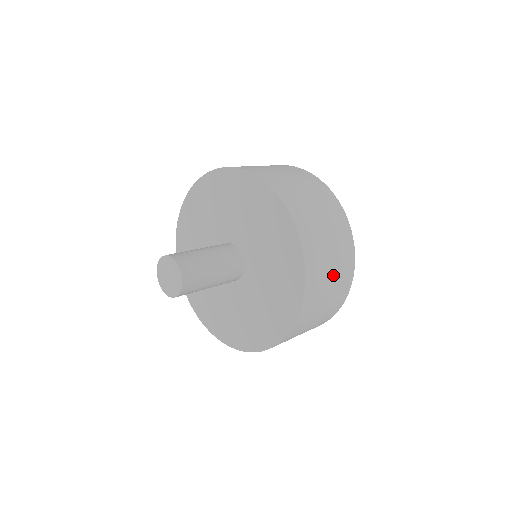
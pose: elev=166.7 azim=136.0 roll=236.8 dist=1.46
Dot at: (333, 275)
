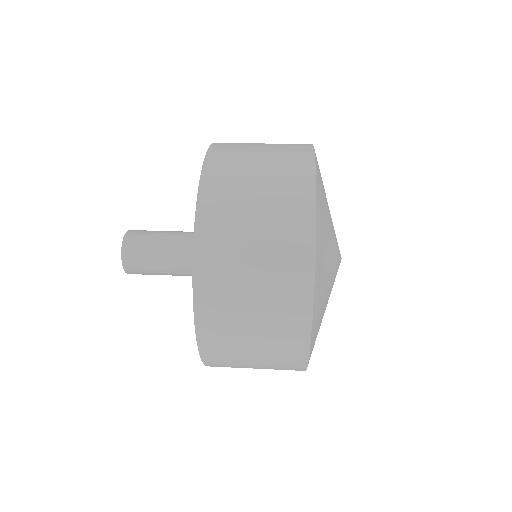
Dot at: (257, 288)
